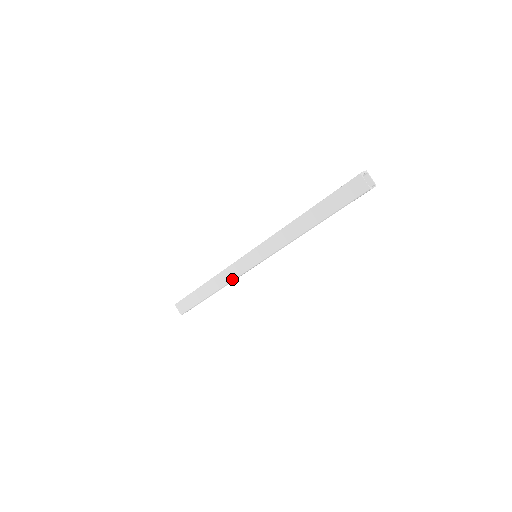
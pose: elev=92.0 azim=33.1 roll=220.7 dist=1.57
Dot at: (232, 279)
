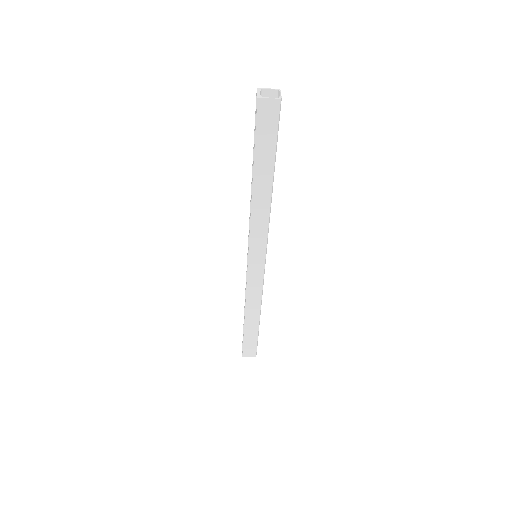
Dot at: (260, 293)
